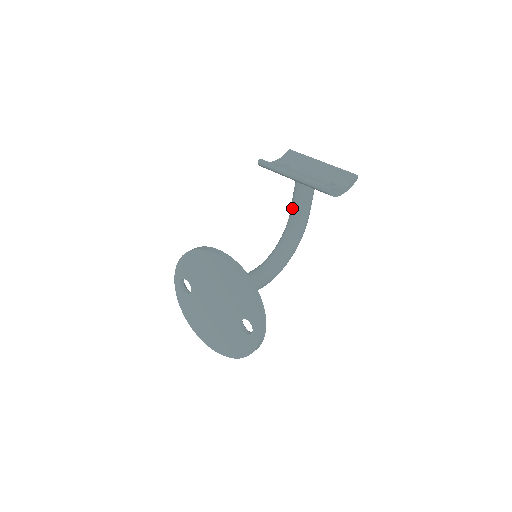
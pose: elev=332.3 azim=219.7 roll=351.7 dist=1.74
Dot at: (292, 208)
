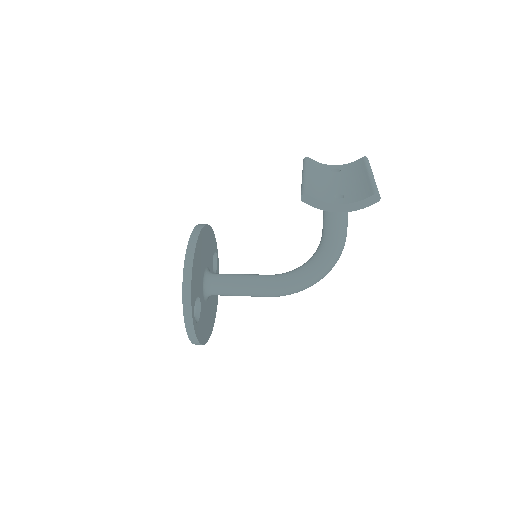
Dot at: occluded
